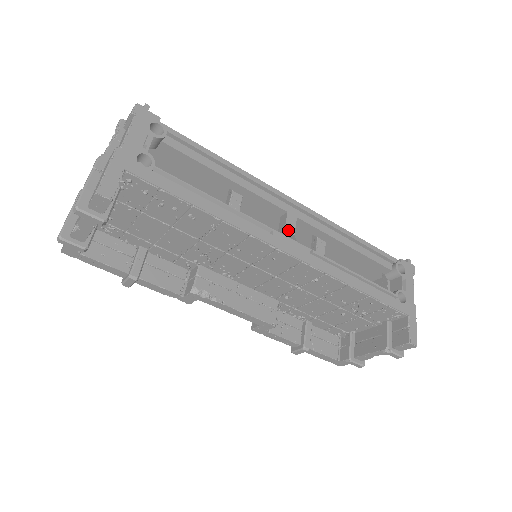
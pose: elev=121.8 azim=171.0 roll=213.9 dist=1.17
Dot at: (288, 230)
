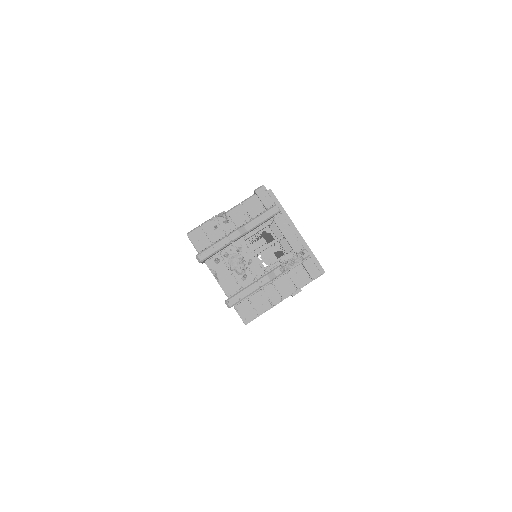
Dot at: occluded
